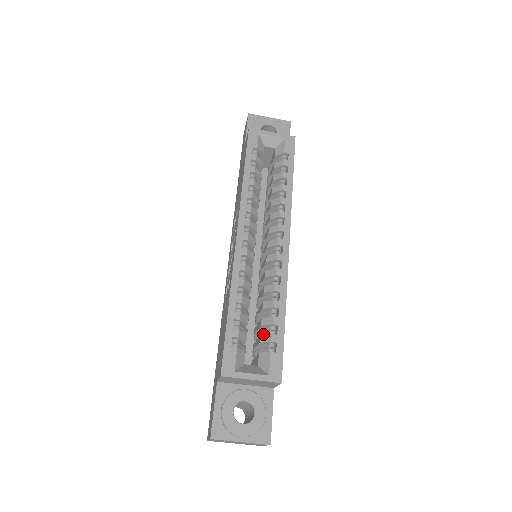
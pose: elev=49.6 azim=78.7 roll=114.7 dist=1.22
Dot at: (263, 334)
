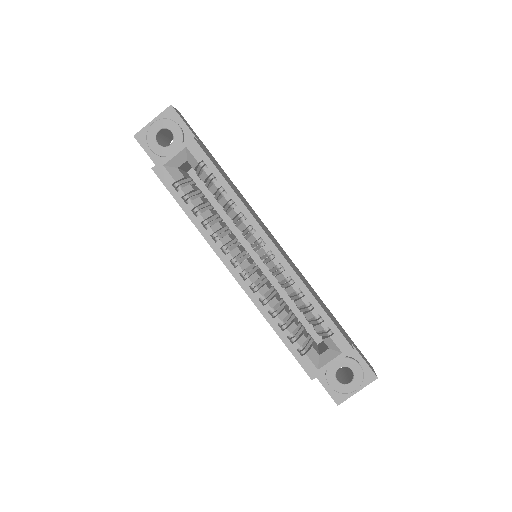
Dot at: (314, 322)
